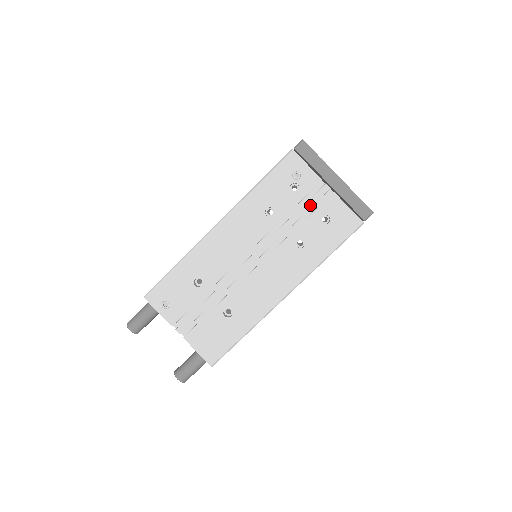
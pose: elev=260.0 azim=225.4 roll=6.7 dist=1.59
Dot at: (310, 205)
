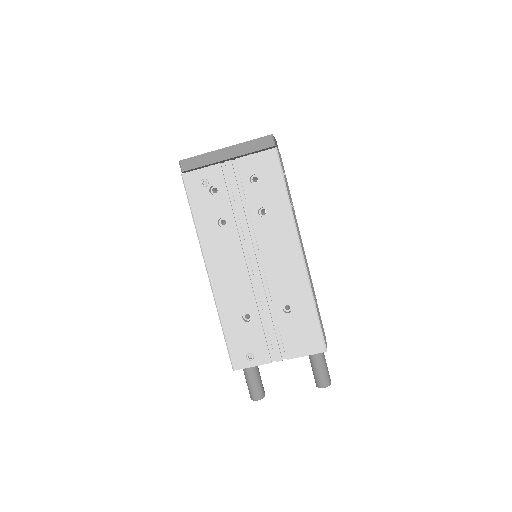
Dot at: (235, 185)
